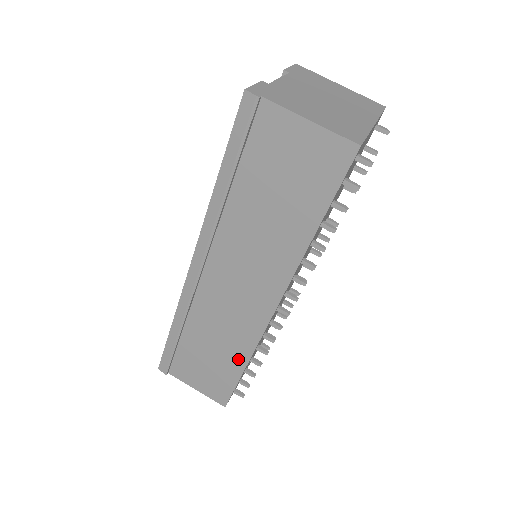
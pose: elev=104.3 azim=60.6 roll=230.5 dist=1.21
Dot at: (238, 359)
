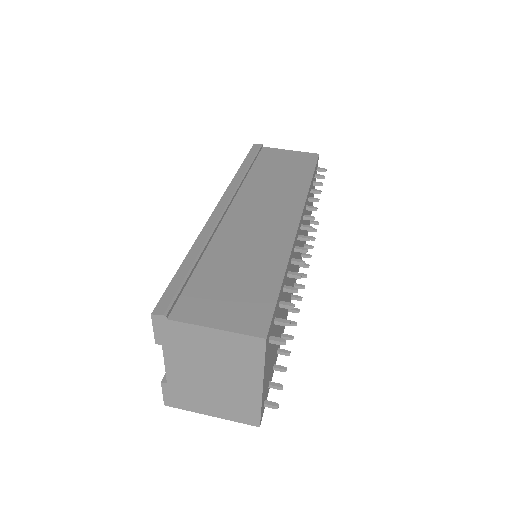
Dot at: (274, 267)
